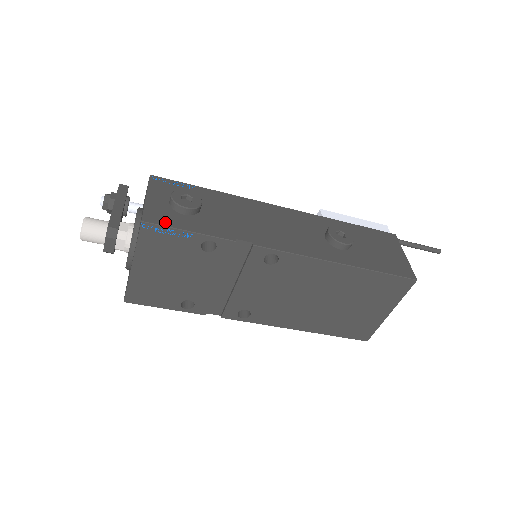
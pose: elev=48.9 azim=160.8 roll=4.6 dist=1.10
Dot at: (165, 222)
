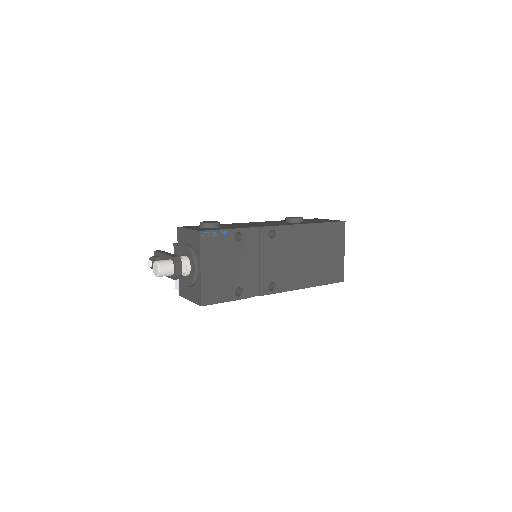
Dot at: (210, 230)
